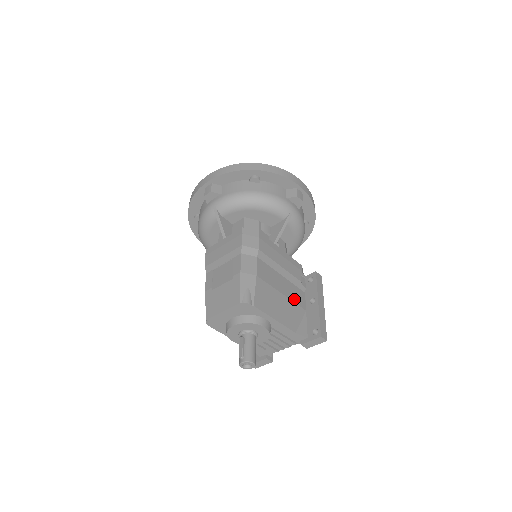
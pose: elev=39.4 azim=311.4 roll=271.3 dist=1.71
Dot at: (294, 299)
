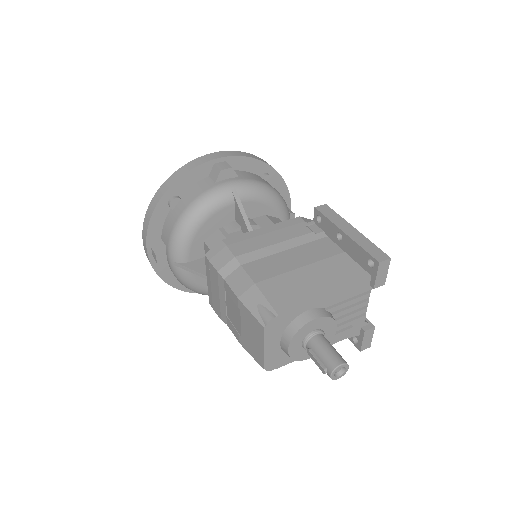
Dot at: (320, 257)
